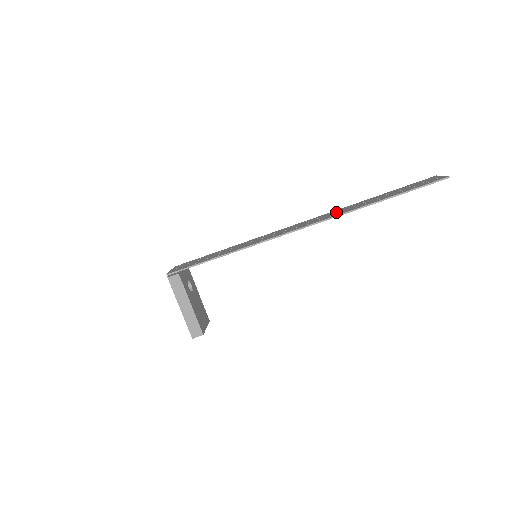
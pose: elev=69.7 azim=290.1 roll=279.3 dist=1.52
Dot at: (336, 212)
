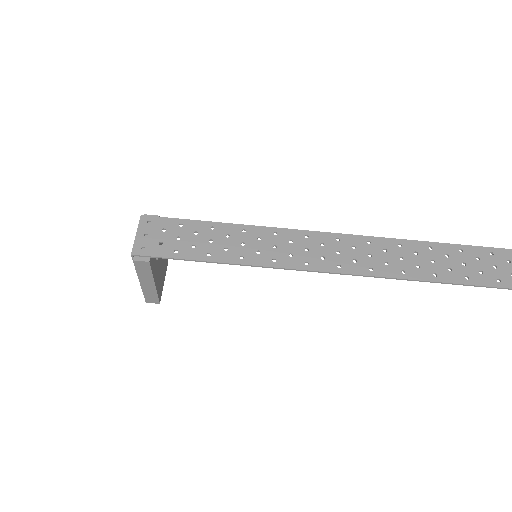
Dot at: (378, 254)
